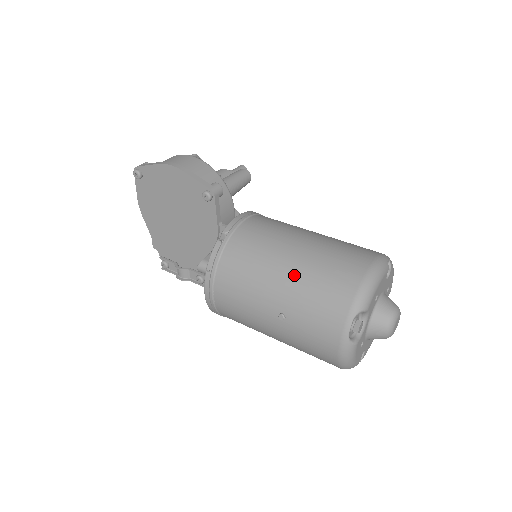
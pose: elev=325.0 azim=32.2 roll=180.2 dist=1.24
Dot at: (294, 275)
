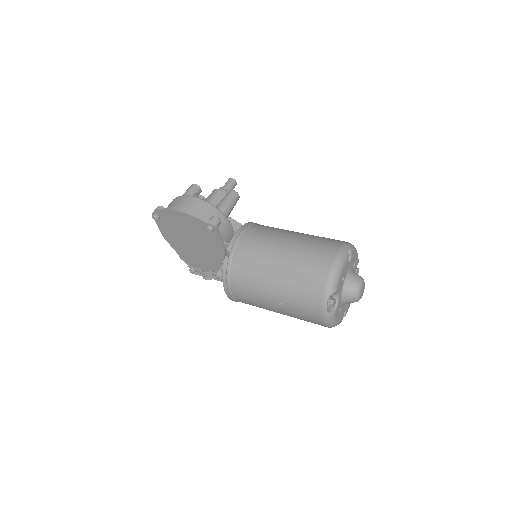
Dot at: (283, 275)
